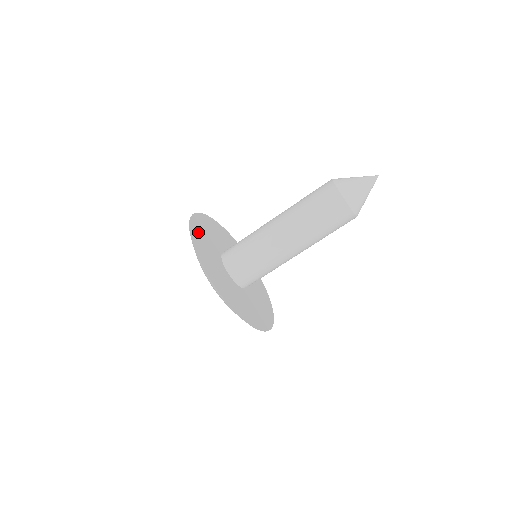
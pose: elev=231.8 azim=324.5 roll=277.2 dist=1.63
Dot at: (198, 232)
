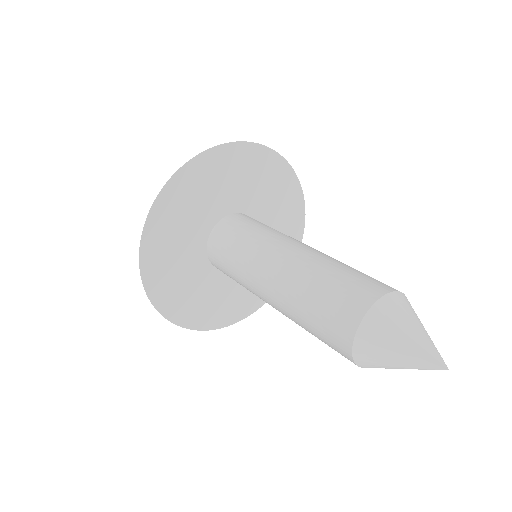
Dot at: (236, 162)
